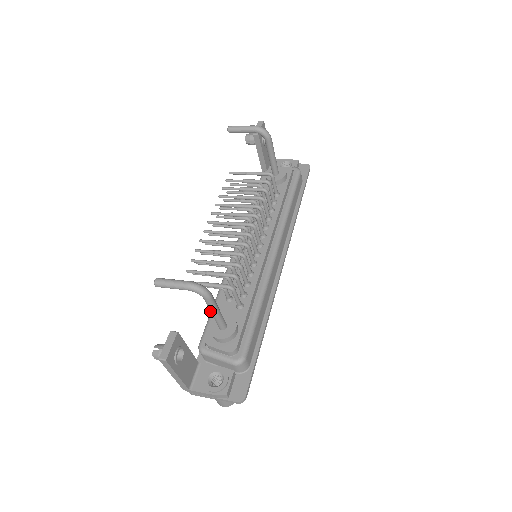
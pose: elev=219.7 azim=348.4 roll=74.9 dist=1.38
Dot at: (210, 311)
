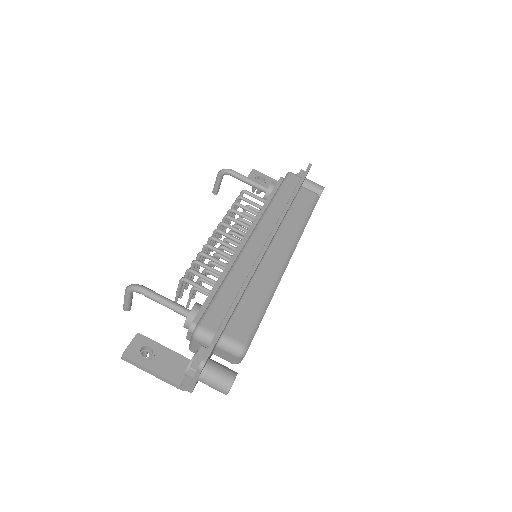
Dot at: occluded
